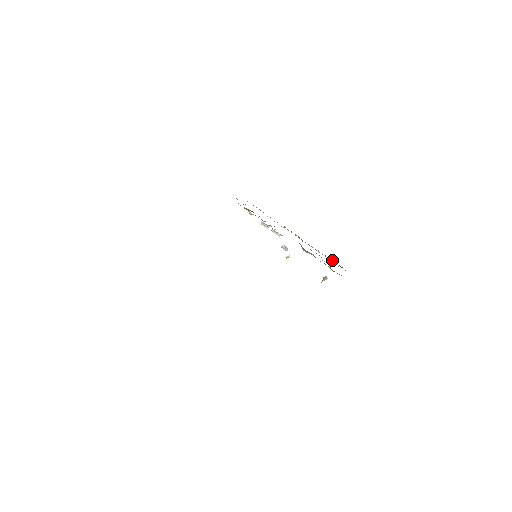
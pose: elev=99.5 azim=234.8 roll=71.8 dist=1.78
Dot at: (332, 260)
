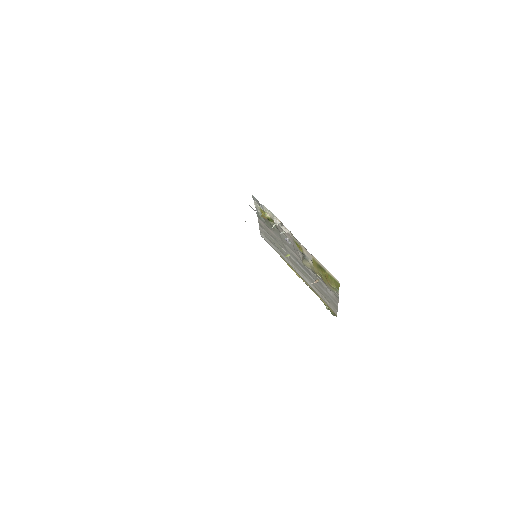
Dot at: (324, 302)
